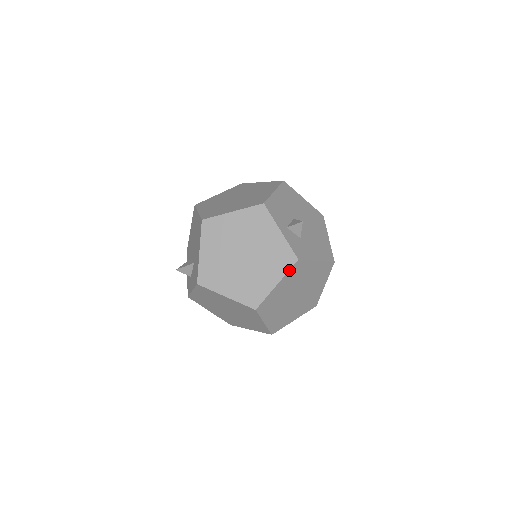
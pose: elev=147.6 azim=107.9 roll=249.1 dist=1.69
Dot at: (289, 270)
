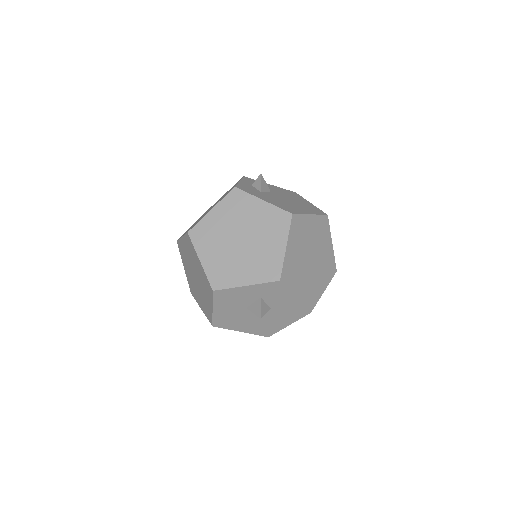
Dot at: (225, 196)
